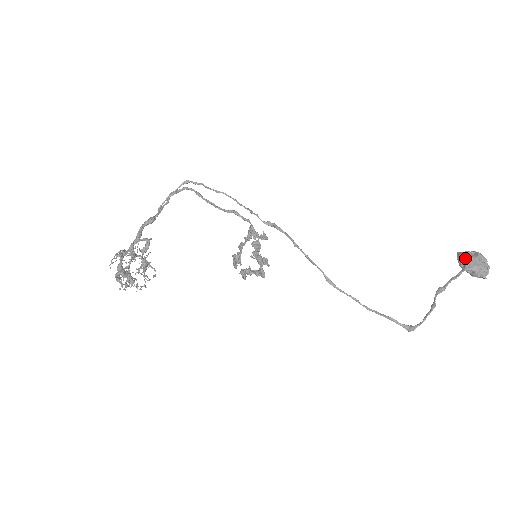
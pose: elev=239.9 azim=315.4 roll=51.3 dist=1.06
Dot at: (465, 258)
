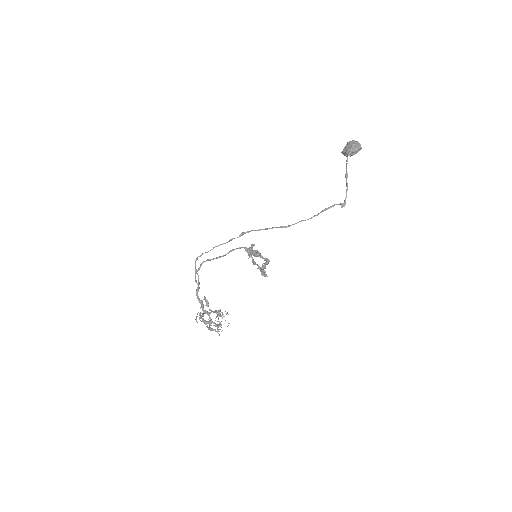
Dot at: (344, 151)
